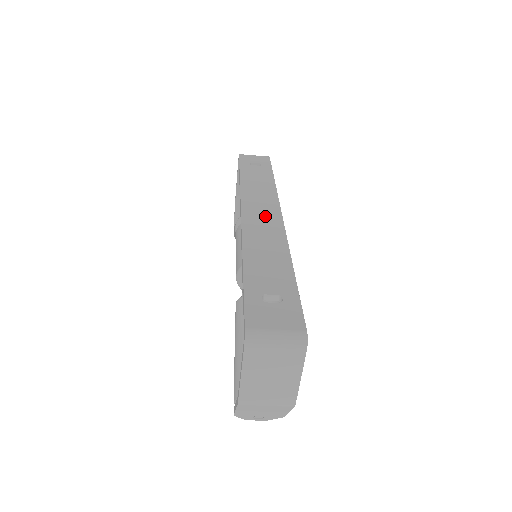
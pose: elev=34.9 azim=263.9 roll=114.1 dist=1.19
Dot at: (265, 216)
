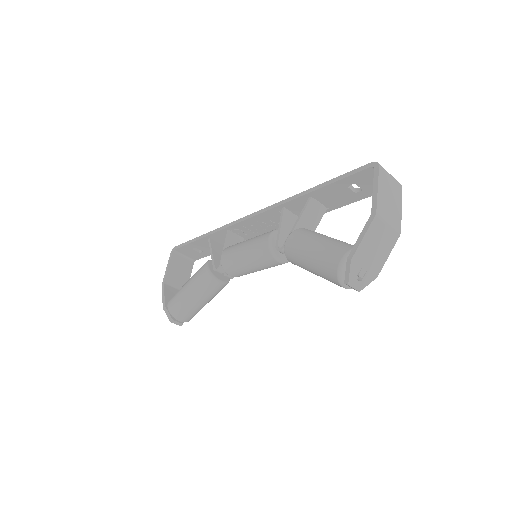
Dot at: occluded
